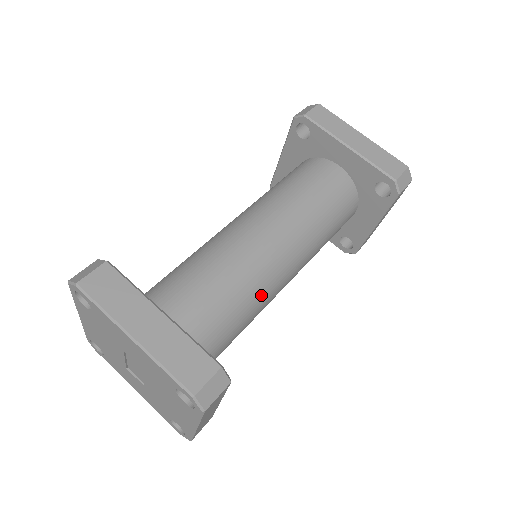
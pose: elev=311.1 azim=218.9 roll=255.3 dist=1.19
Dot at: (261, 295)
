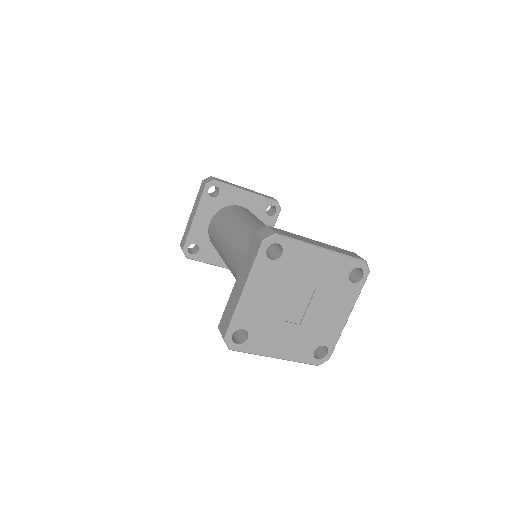
Dot at: occluded
